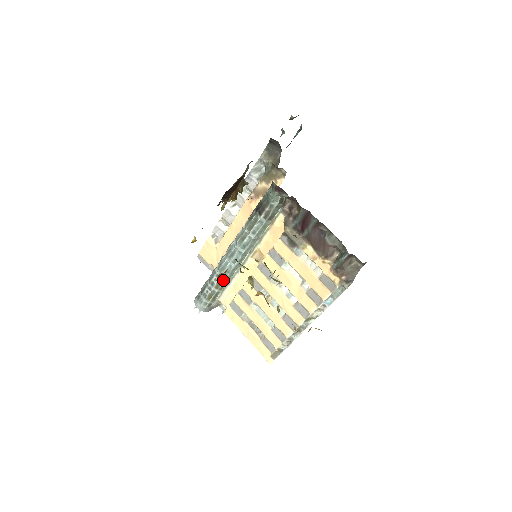
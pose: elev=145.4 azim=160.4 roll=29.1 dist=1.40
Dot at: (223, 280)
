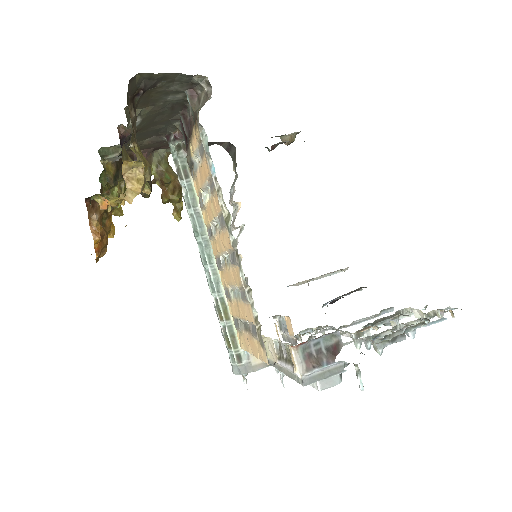
Dot at: (217, 300)
